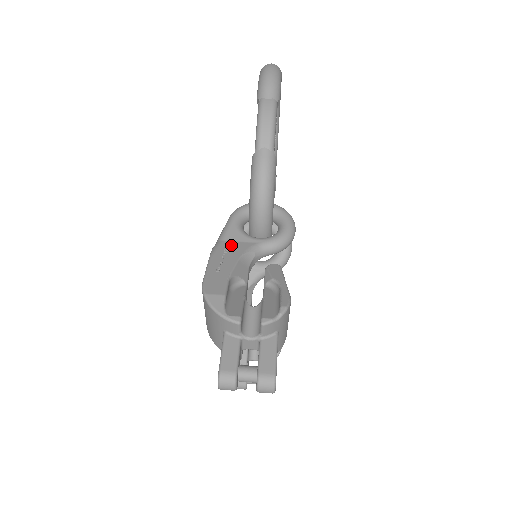
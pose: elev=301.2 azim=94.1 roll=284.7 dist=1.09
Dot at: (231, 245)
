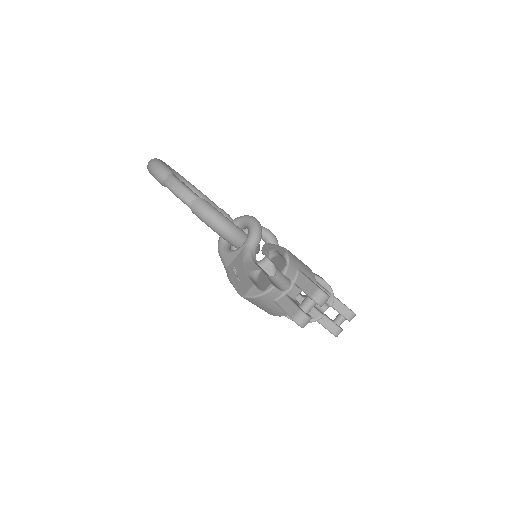
Dot at: (233, 264)
